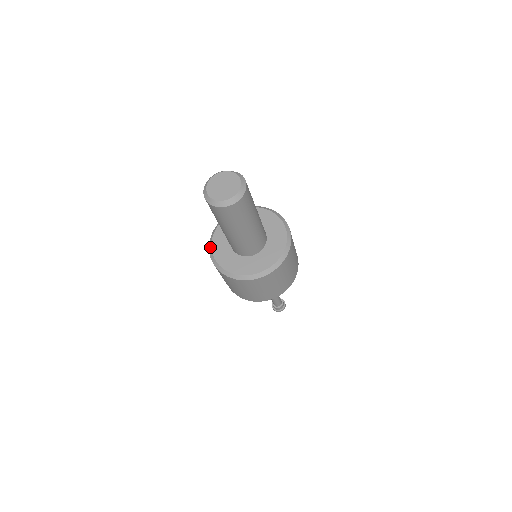
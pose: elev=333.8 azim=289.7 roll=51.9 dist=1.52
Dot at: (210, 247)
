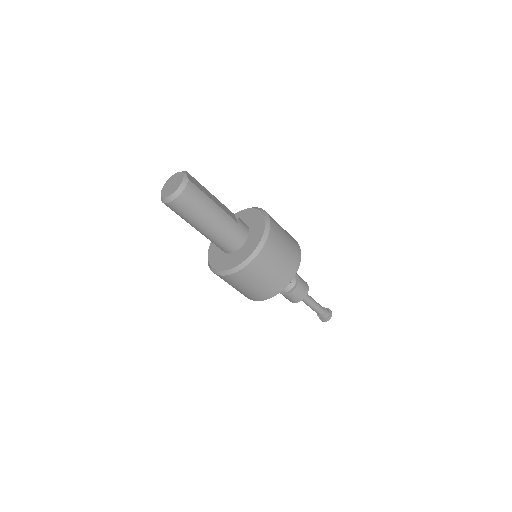
Dot at: occluded
